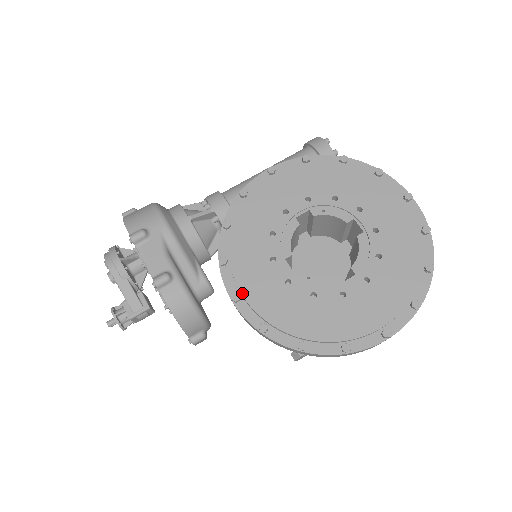
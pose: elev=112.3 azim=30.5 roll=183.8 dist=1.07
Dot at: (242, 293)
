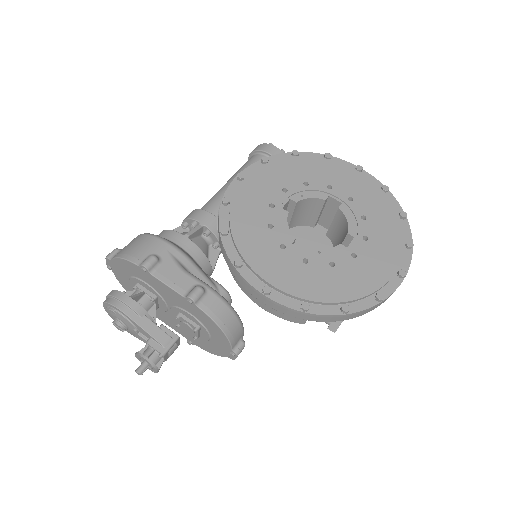
Dot at: (271, 284)
